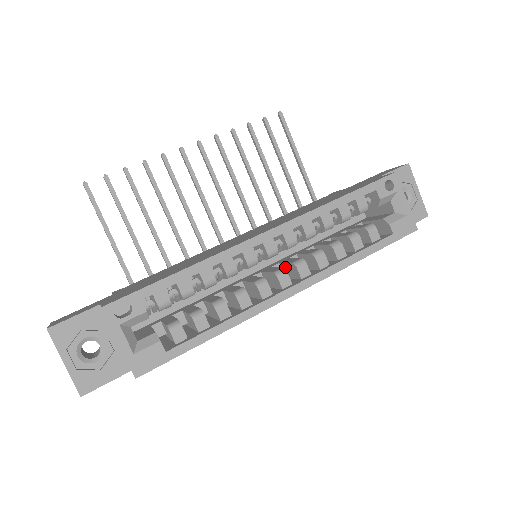
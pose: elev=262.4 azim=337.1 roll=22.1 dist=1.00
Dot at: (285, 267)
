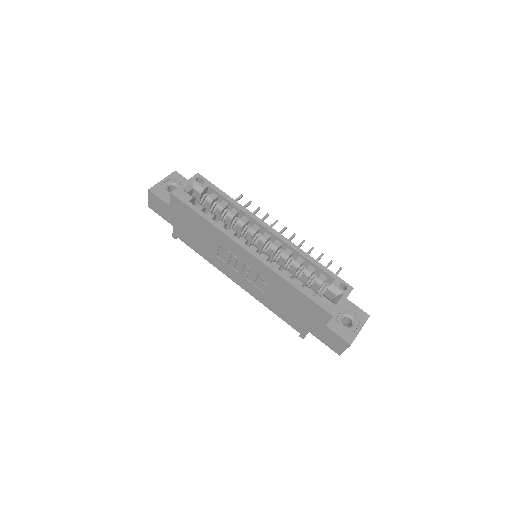
Dot at: occluded
